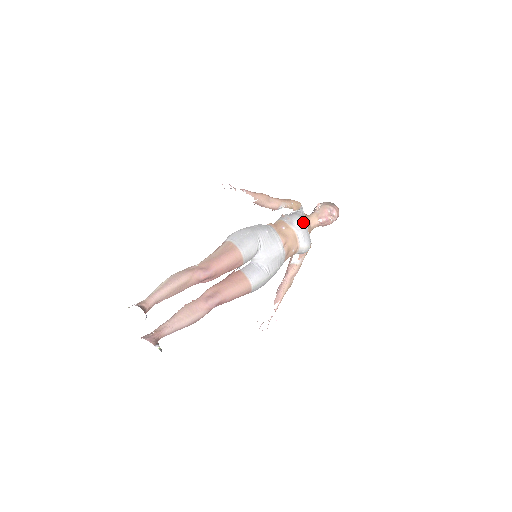
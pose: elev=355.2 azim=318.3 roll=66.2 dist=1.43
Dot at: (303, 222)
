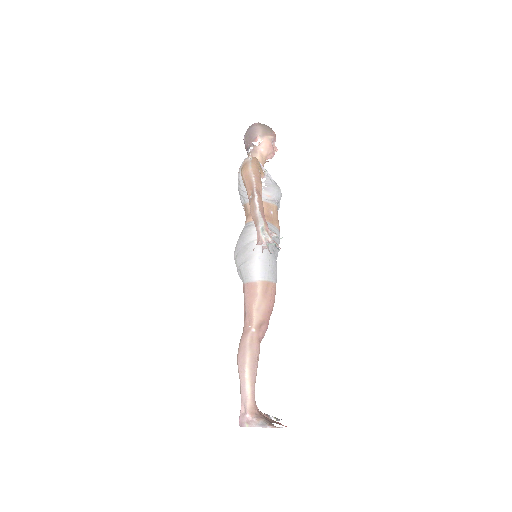
Dot at: occluded
